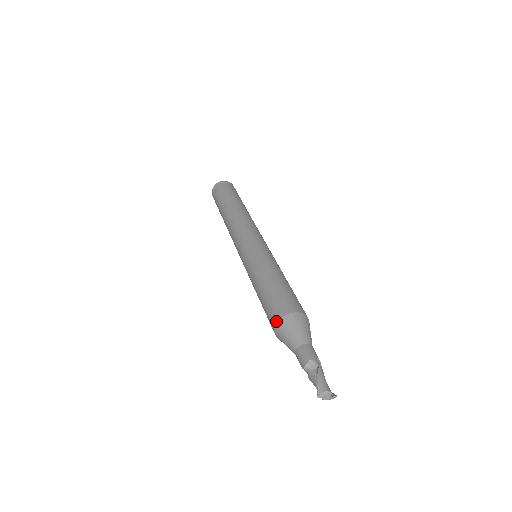
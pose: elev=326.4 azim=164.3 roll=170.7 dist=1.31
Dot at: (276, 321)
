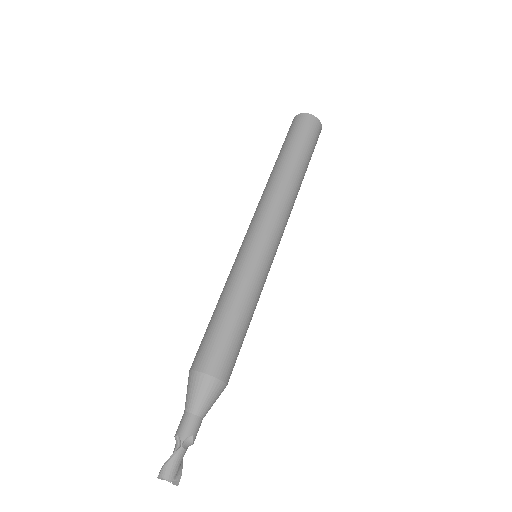
Dot at: (190, 368)
